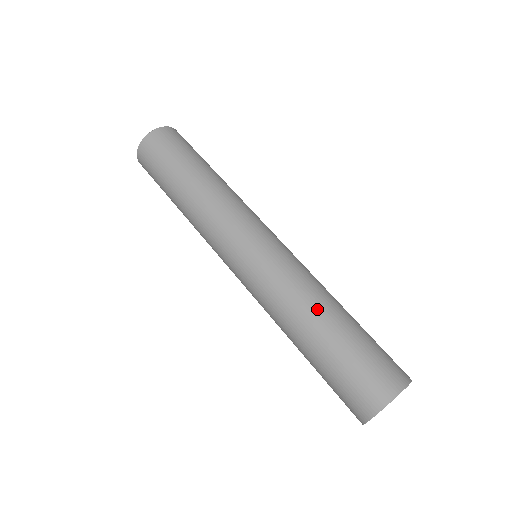
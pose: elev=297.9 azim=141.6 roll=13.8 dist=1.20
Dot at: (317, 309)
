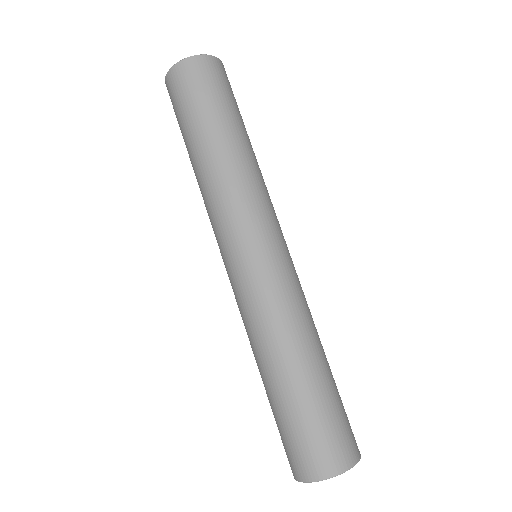
Dot at: (280, 358)
